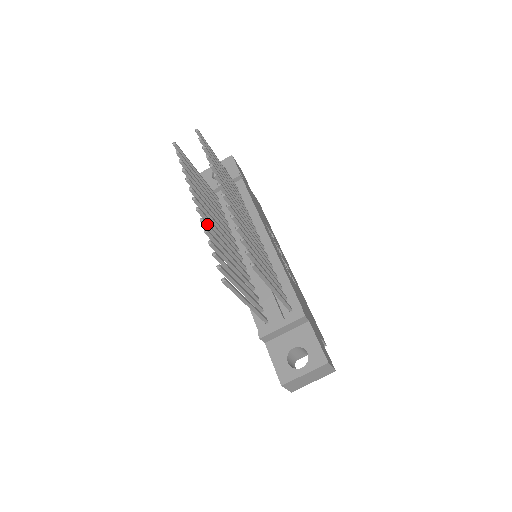
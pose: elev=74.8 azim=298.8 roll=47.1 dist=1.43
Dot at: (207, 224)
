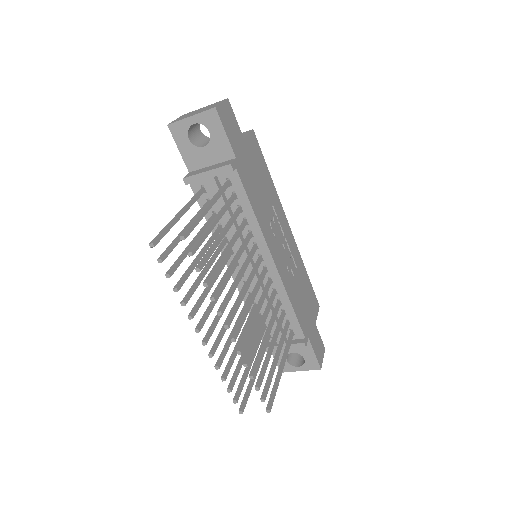
Dot at: occluded
